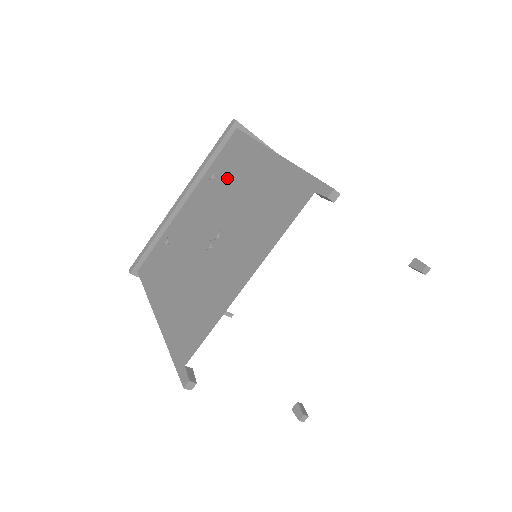
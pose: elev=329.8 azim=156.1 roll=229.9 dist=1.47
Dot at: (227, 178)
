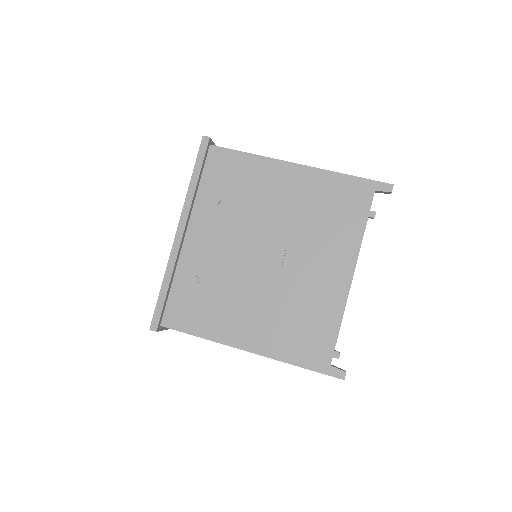
Dot at: (242, 197)
